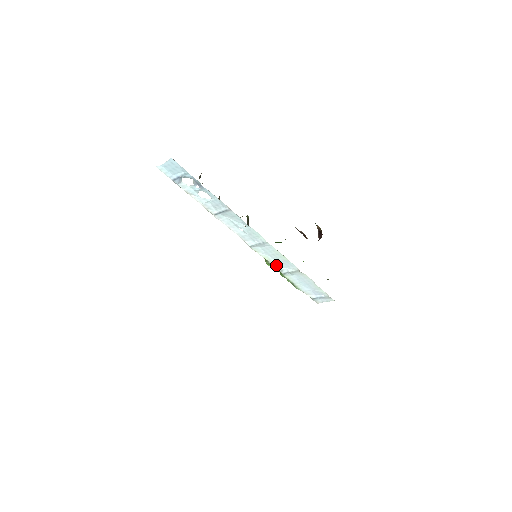
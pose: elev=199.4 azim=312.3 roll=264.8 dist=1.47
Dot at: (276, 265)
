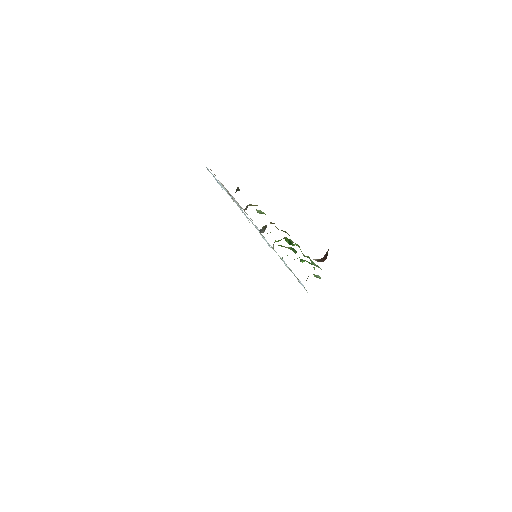
Dot at: occluded
